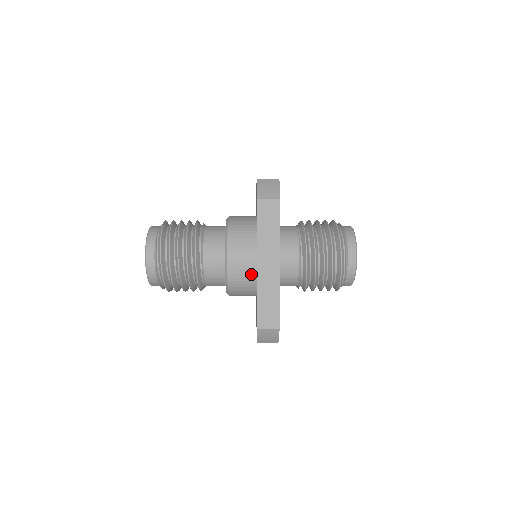
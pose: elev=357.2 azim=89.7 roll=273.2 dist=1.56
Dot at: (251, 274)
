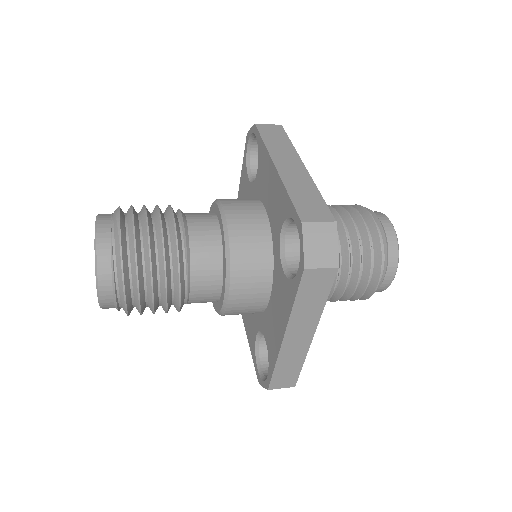
Dot at: (258, 309)
